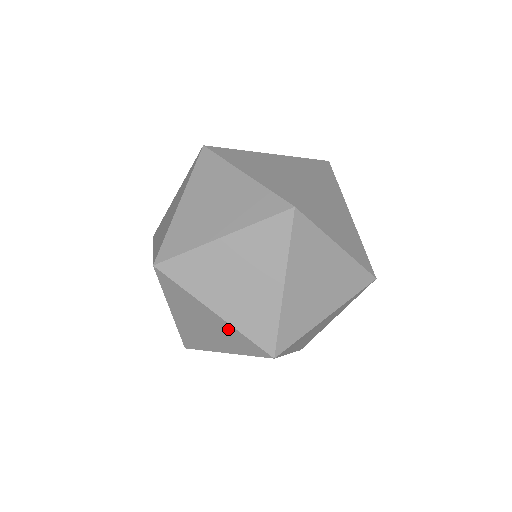
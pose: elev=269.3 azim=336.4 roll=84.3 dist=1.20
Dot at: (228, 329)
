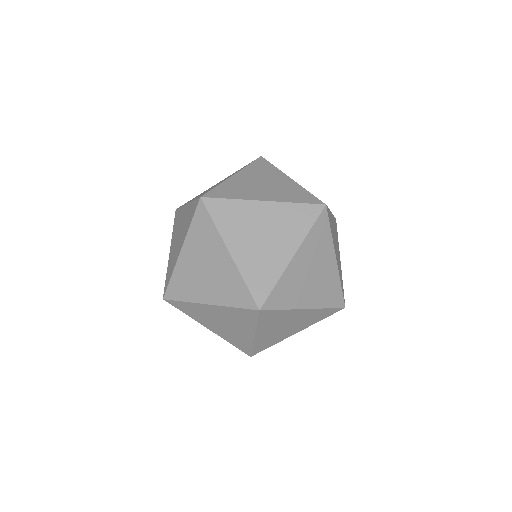
Dot at: (313, 313)
